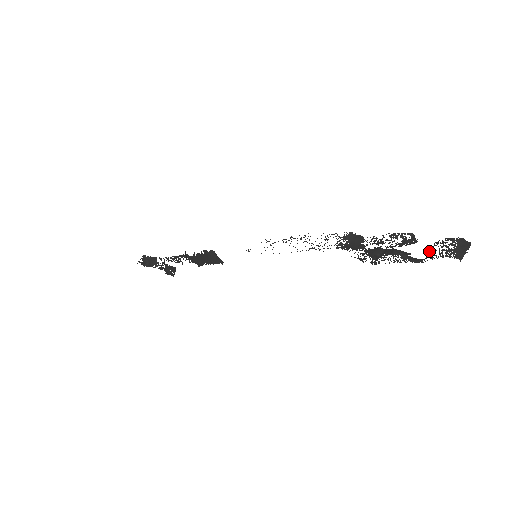
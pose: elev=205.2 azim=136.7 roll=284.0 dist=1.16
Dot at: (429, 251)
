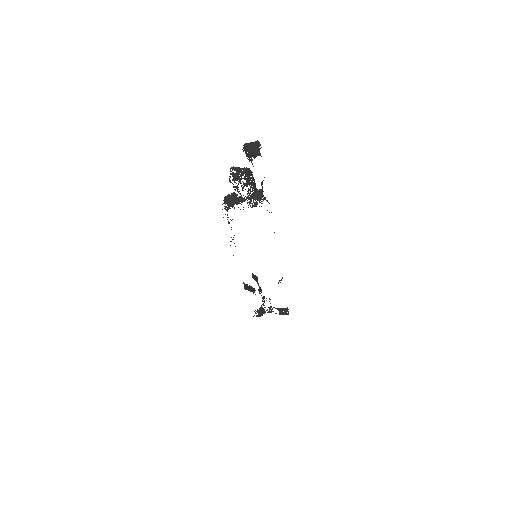
Dot at: occluded
